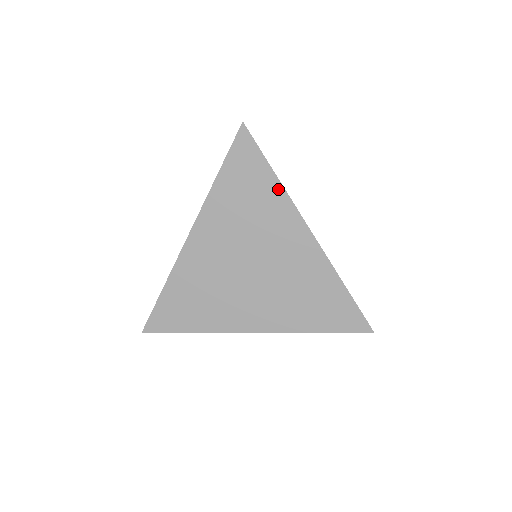
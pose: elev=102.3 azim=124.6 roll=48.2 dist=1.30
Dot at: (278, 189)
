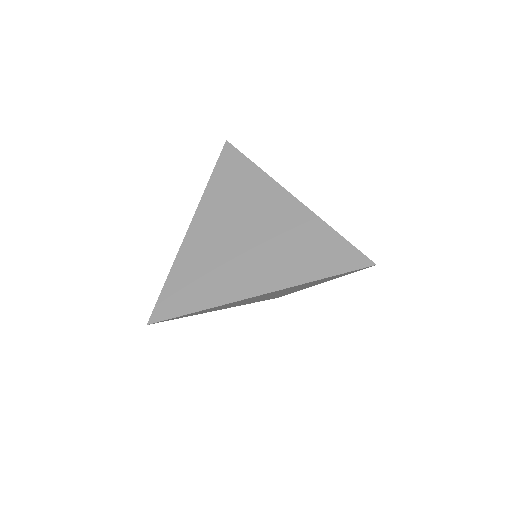
Dot at: (260, 174)
